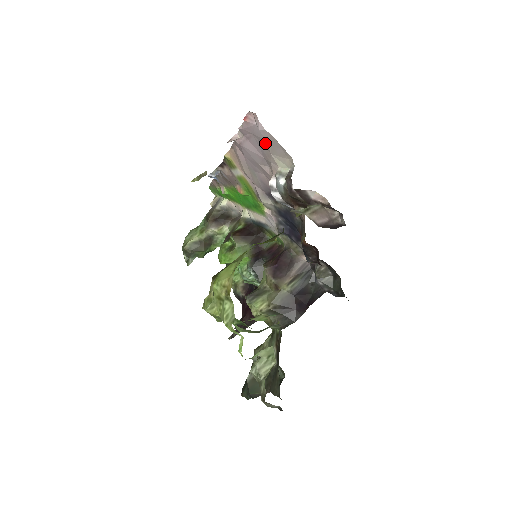
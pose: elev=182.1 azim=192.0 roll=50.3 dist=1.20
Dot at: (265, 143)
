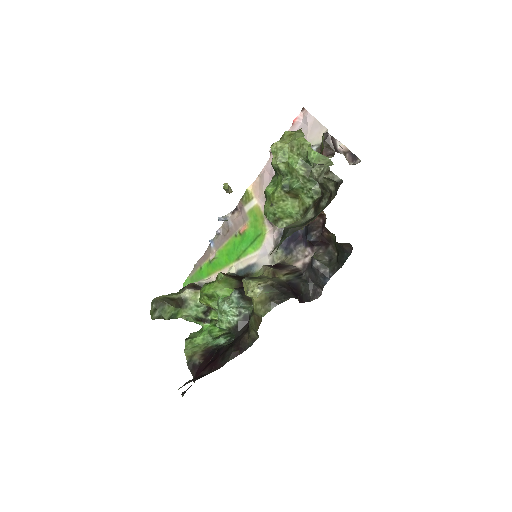
Dot at: (306, 132)
